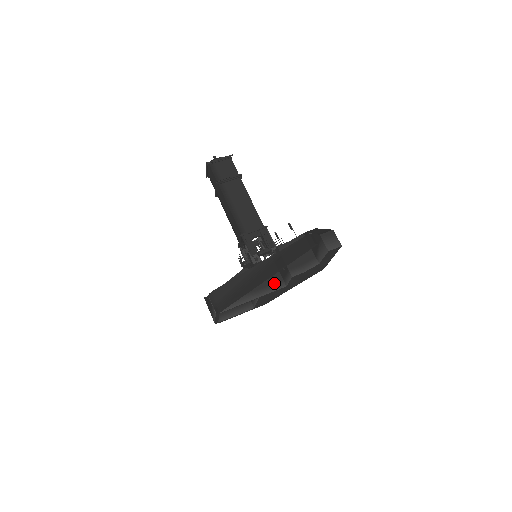
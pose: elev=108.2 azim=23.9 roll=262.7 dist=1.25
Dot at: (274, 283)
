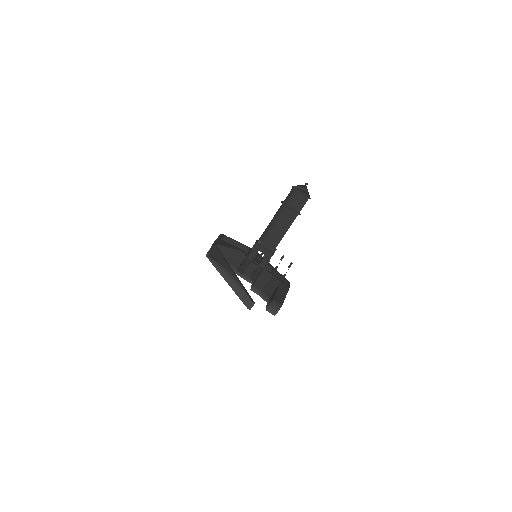
Dot at: (249, 276)
